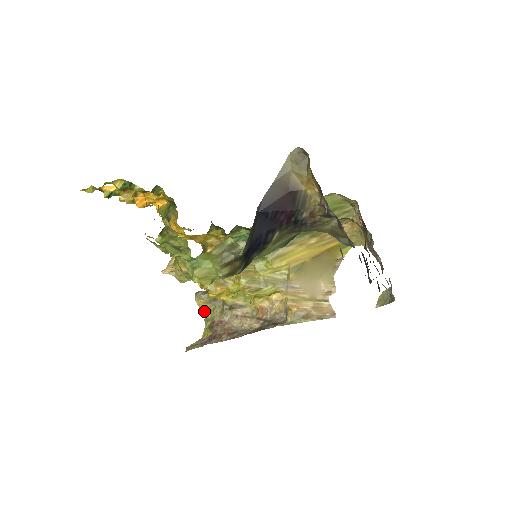
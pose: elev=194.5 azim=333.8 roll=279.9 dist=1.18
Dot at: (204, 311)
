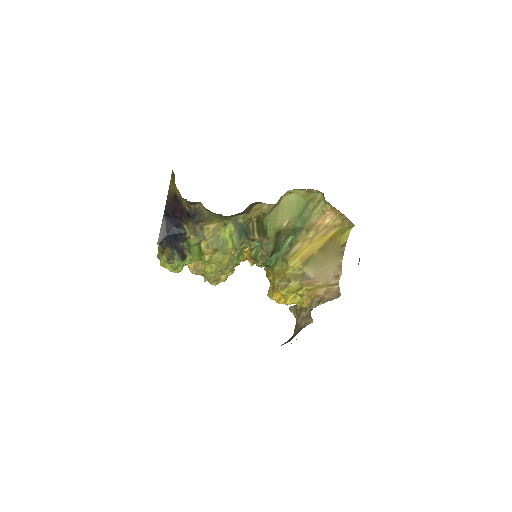
Dot at: occluded
